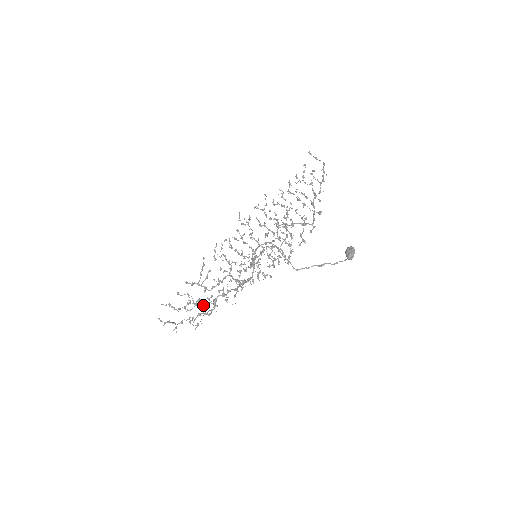
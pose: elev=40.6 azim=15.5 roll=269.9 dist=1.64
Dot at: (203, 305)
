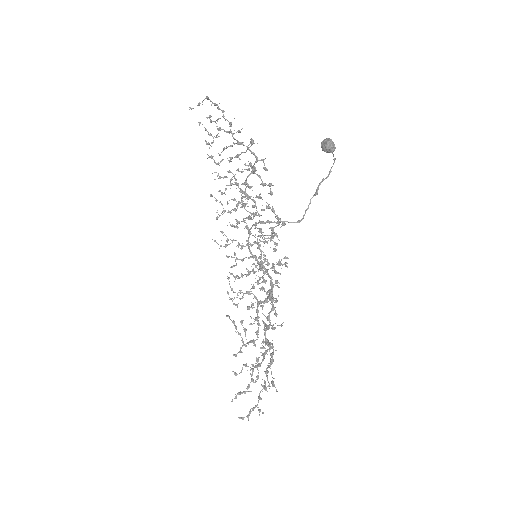
Dot at: (263, 359)
